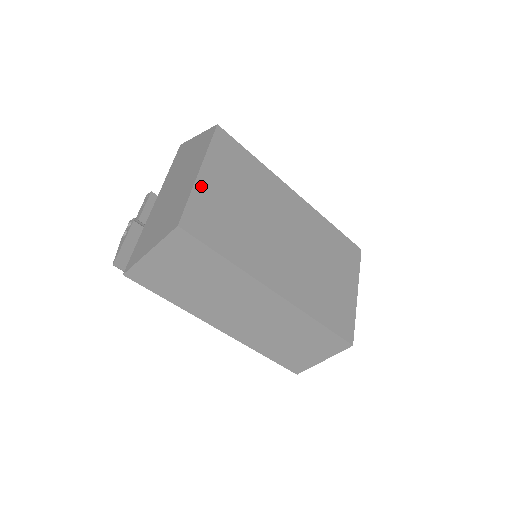
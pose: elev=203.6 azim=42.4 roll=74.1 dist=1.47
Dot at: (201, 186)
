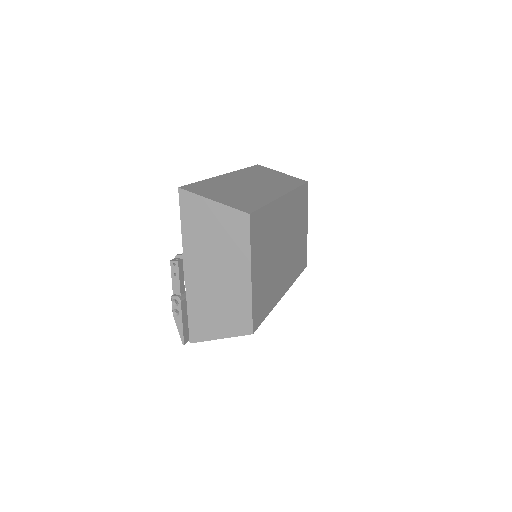
Dot at: (254, 287)
